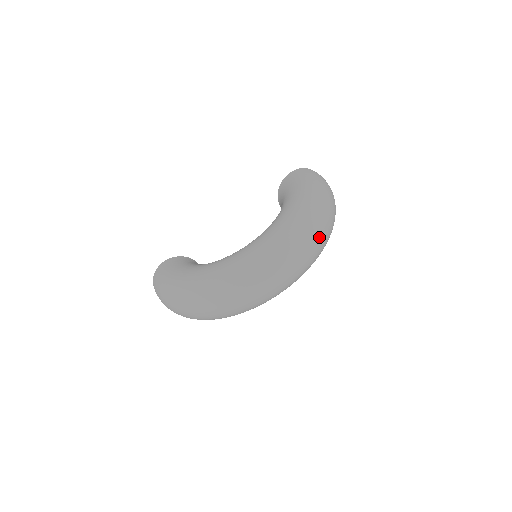
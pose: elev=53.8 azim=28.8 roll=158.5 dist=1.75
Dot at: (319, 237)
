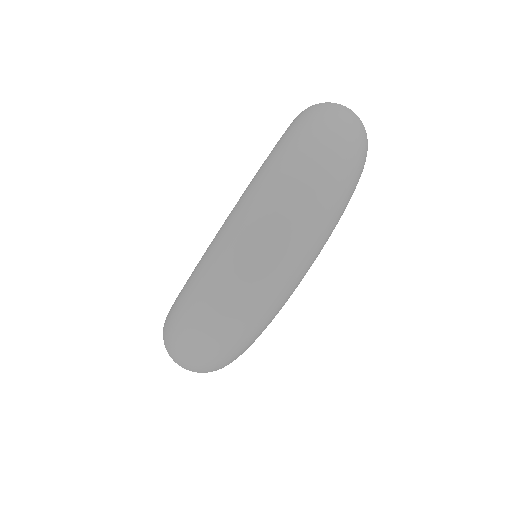
Dot at: (307, 186)
